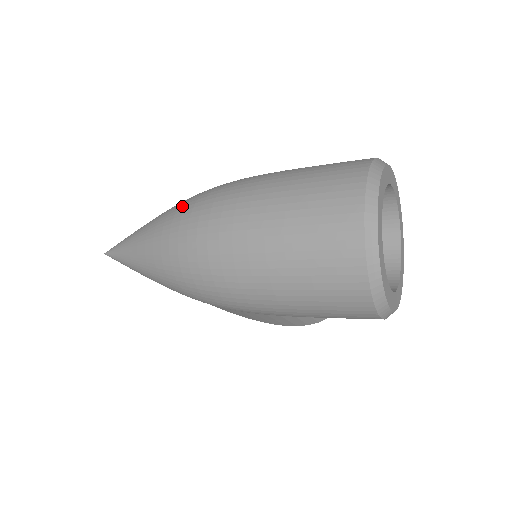
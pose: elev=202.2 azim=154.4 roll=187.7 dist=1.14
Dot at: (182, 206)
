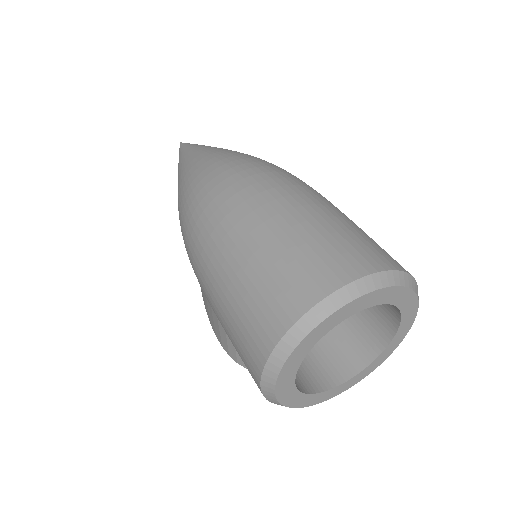
Dot at: (253, 156)
